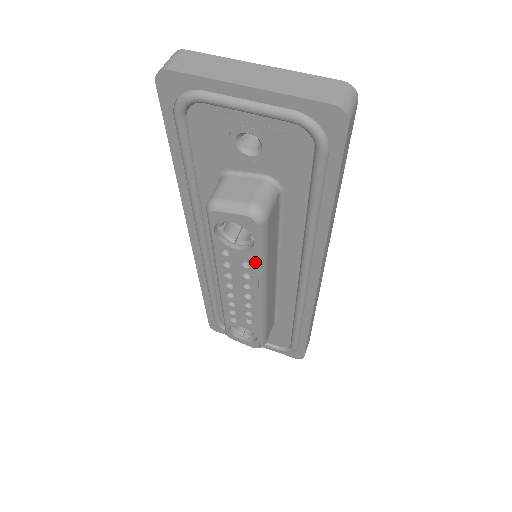
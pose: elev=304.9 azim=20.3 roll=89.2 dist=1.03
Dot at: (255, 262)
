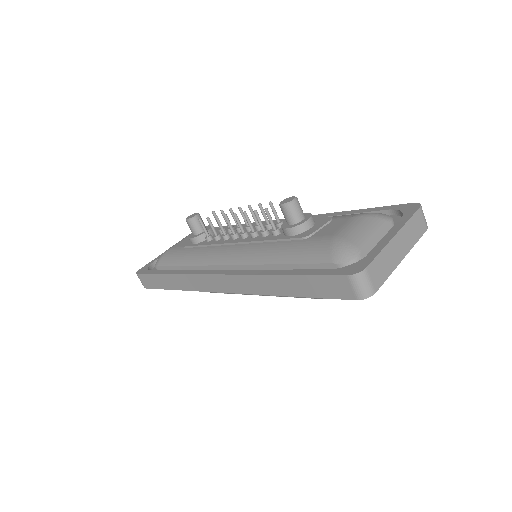
Dot at: occluded
